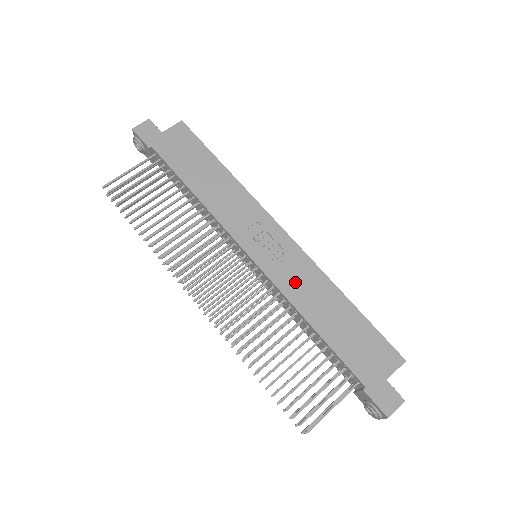
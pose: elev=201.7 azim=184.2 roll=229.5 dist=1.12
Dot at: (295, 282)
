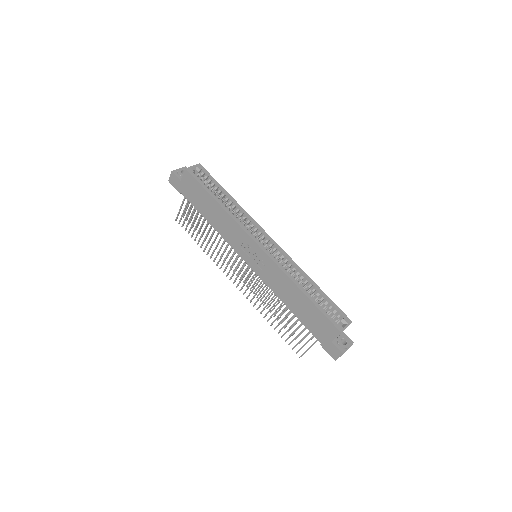
Dot at: (273, 280)
